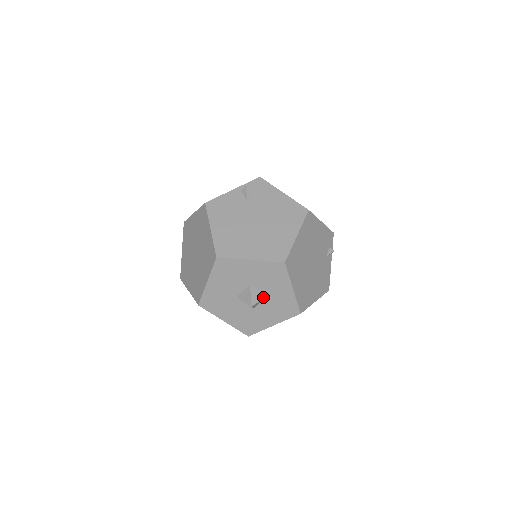
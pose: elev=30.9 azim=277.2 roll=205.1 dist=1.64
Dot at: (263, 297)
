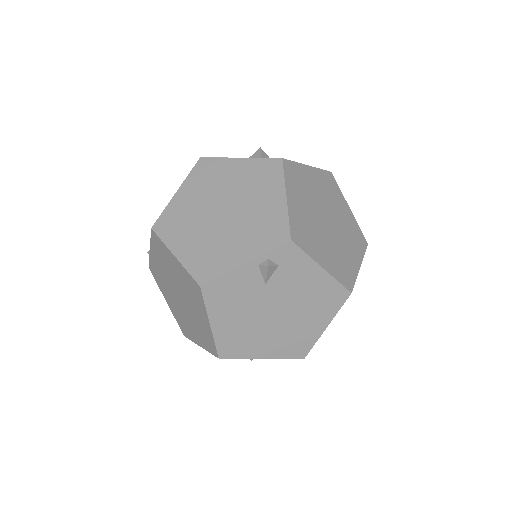
Dot at: occluded
